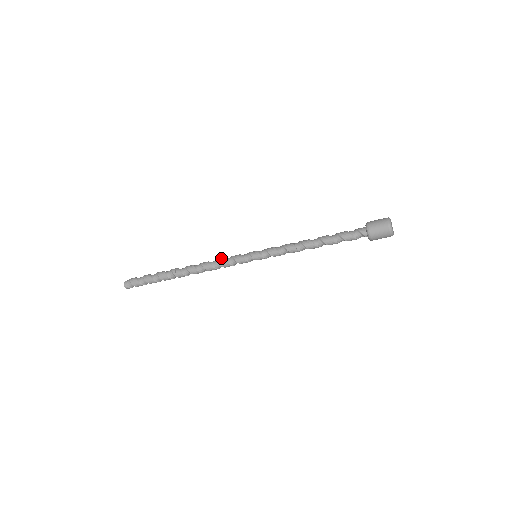
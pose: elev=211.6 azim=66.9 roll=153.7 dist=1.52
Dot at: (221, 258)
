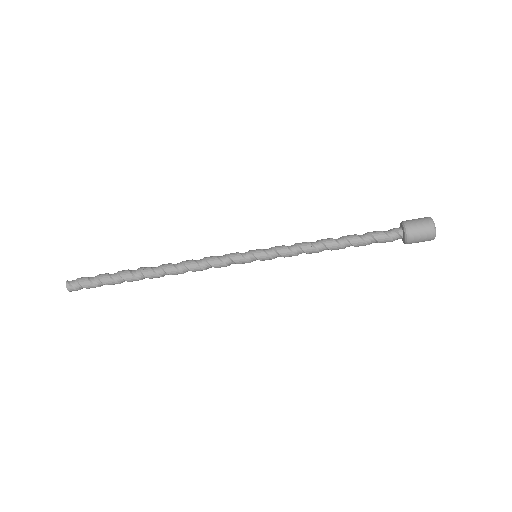
Dot at: (210, 257)
